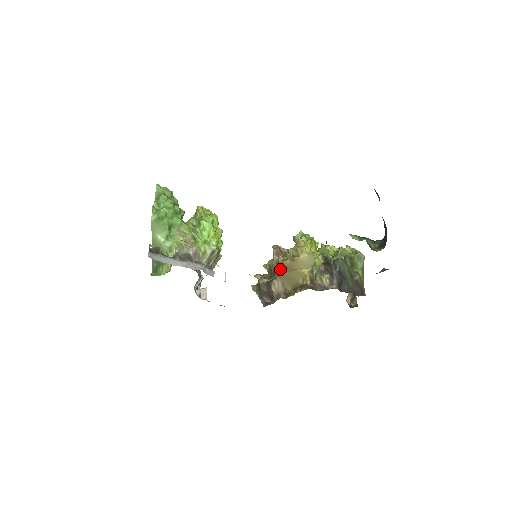
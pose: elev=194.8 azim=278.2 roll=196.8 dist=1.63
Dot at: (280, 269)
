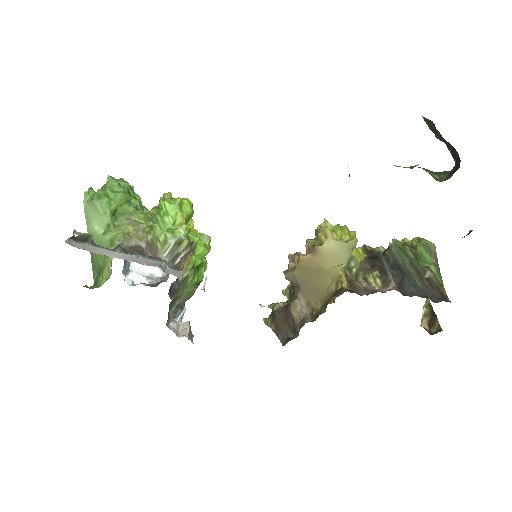
Dot at: (298, 275)
